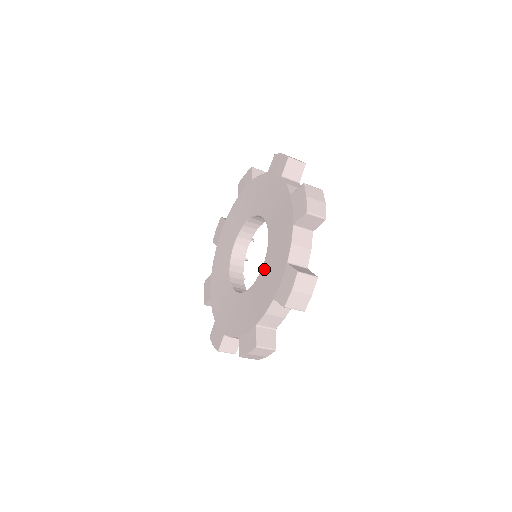
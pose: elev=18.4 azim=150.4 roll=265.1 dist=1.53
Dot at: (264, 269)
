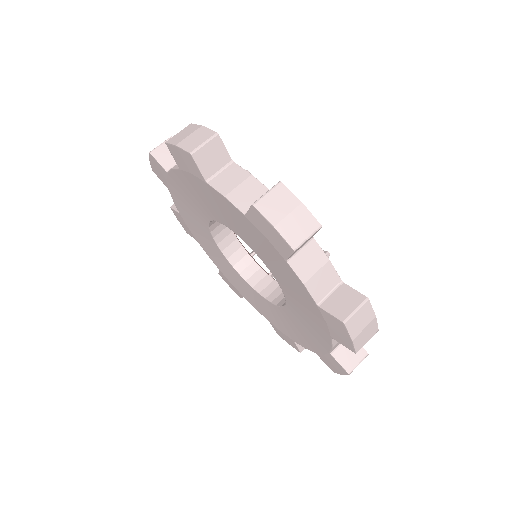
Dot at: (288, 313)
